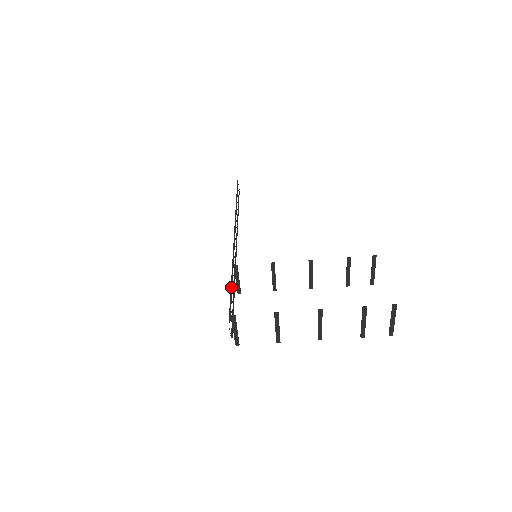
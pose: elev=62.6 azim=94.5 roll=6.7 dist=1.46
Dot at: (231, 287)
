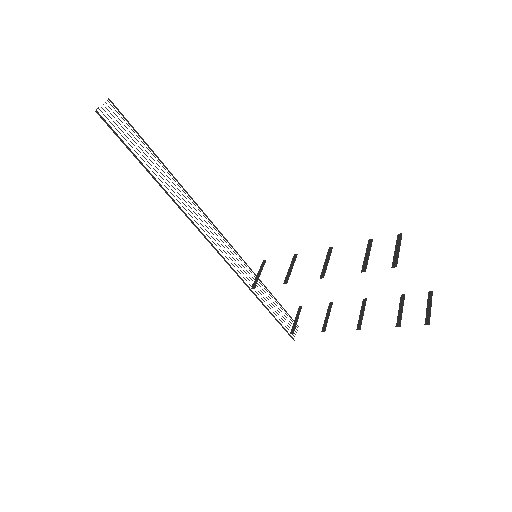
Dot at: occluded
